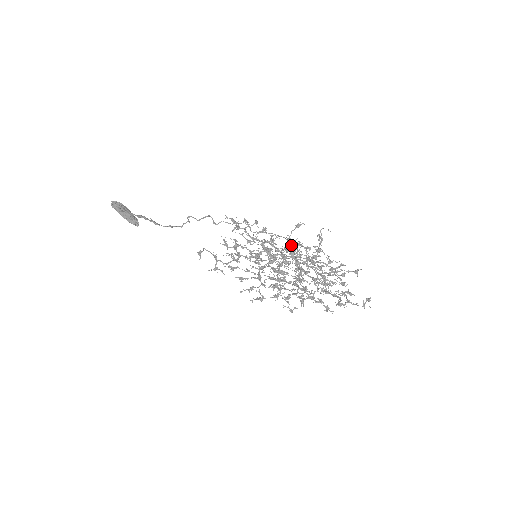
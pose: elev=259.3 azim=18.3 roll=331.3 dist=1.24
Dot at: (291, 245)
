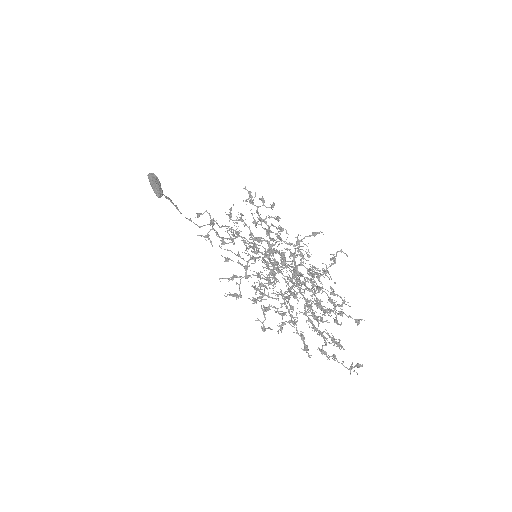
Dot at: (298, 250)
